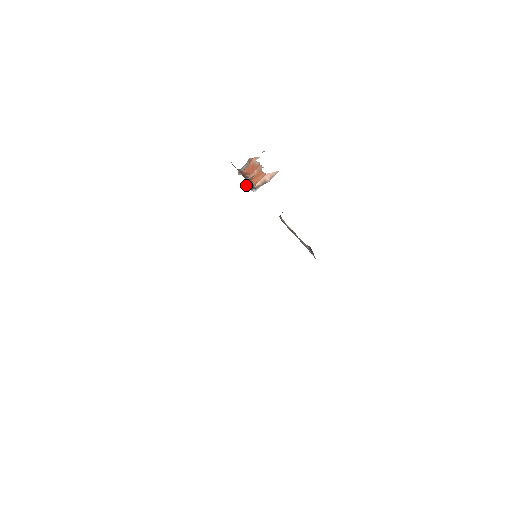
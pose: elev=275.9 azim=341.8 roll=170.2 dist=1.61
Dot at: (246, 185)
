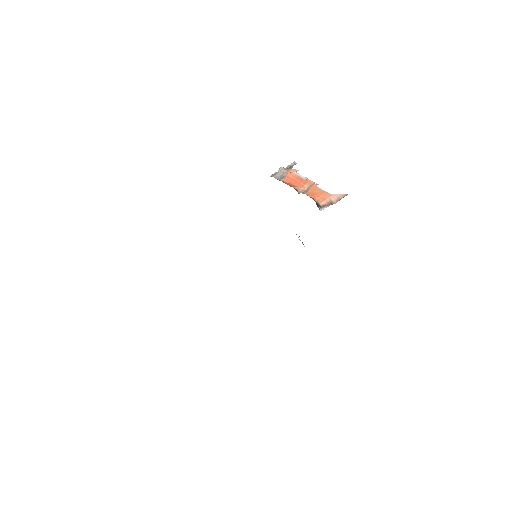
Dot at: (316, 203)
